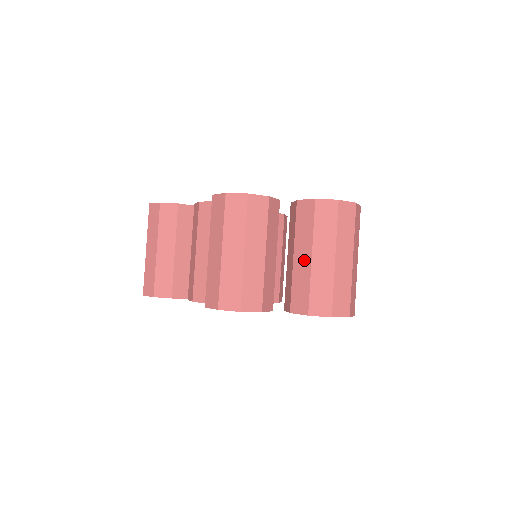
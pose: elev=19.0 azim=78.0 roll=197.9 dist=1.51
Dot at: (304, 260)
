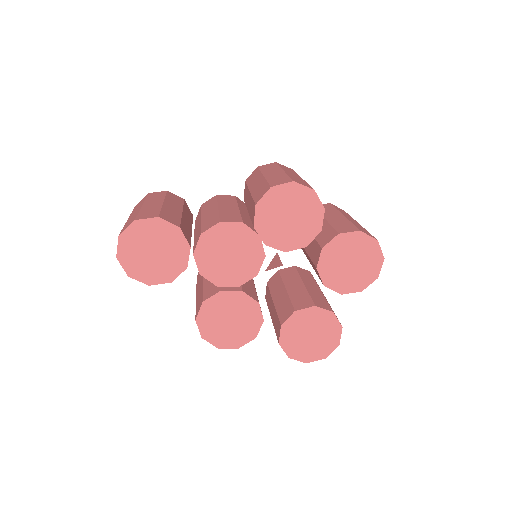
Dot at: (337, 217)
